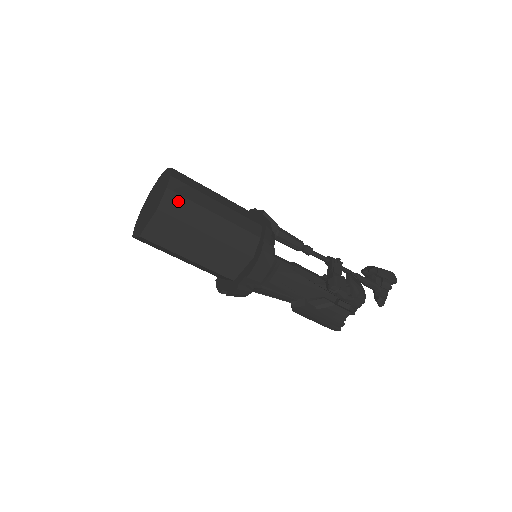
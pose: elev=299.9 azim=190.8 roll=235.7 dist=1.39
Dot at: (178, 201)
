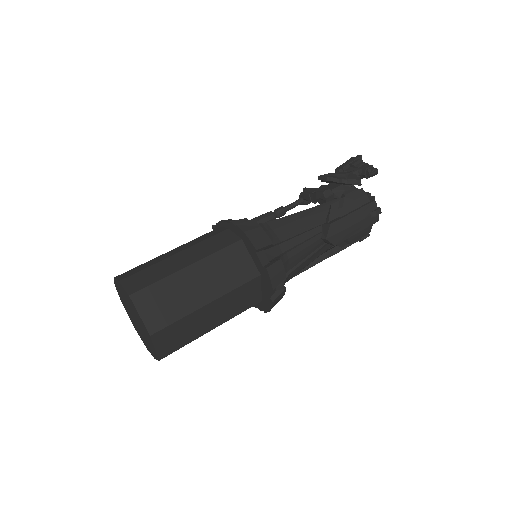
Dot at: (138, 277)
